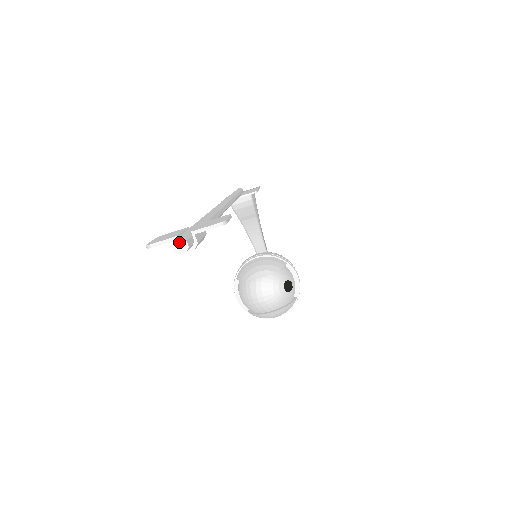
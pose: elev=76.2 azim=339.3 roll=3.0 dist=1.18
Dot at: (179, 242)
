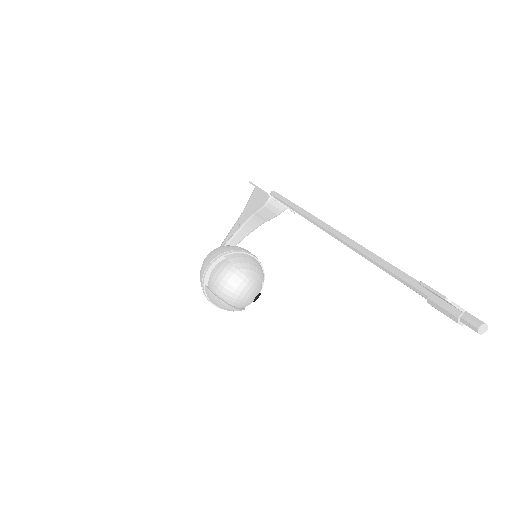
Dot at: (485, 326)
